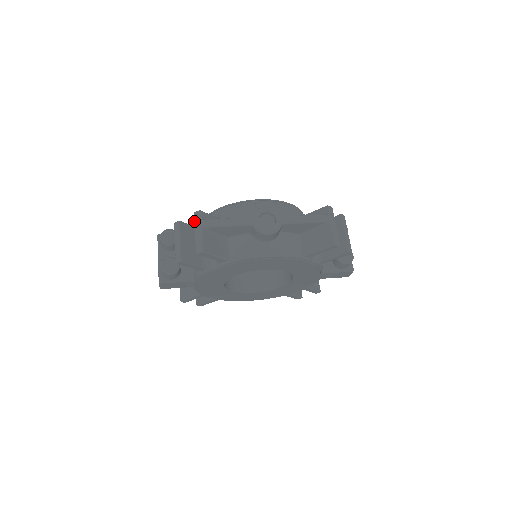
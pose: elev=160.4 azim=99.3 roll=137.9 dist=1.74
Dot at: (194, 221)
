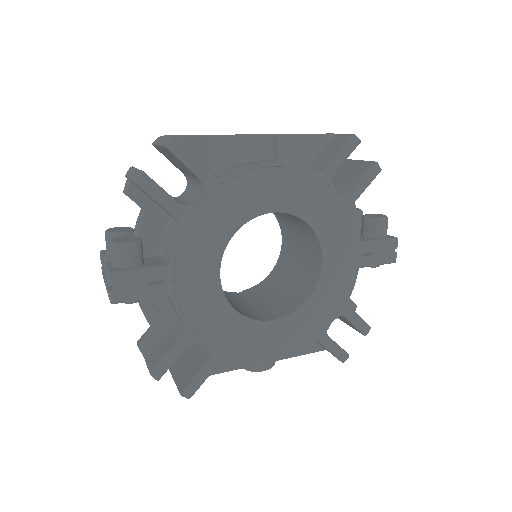
Dot at: (155, 142)
